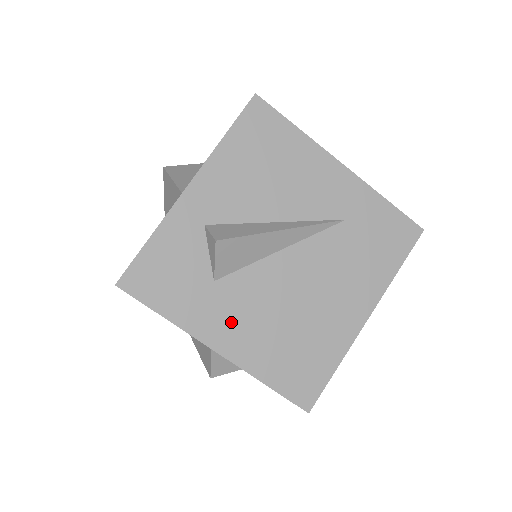
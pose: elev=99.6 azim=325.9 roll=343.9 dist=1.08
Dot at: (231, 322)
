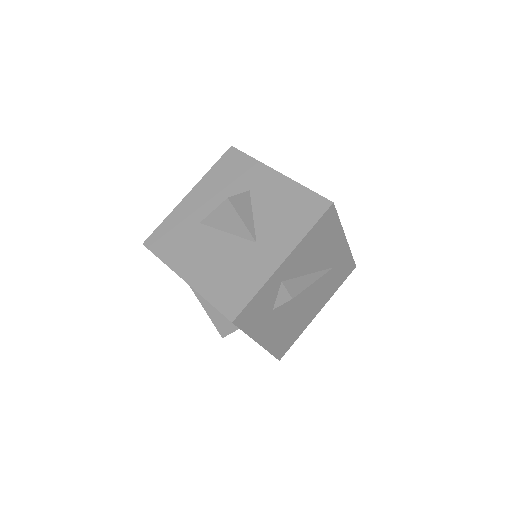
Dot at: (270, 328)
